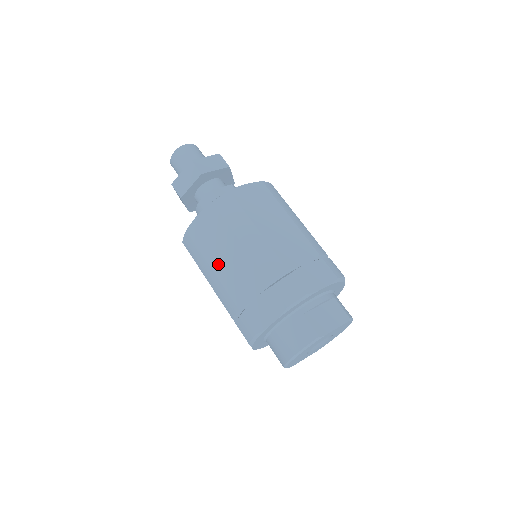
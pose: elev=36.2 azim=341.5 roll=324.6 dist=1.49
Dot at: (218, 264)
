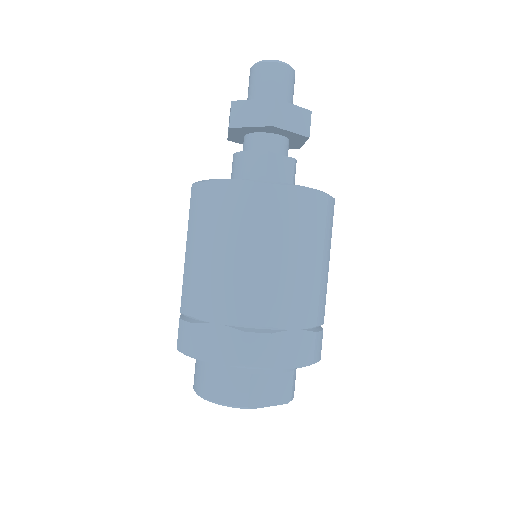
Dot at: (209, 252)
